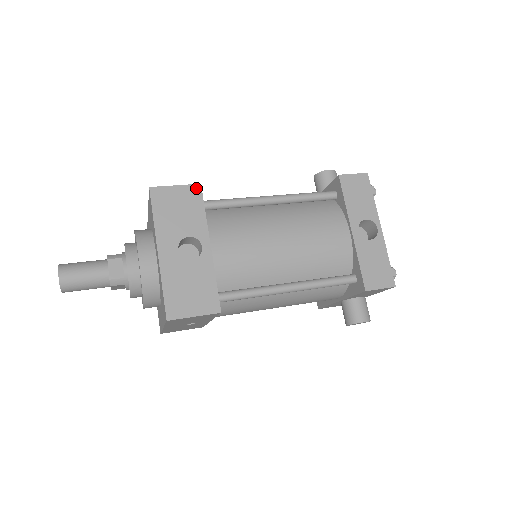
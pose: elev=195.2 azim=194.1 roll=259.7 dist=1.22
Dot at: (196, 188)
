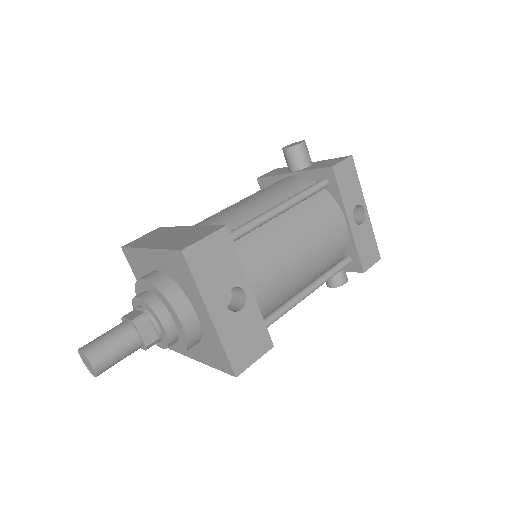
Dot at: (224, 232)
